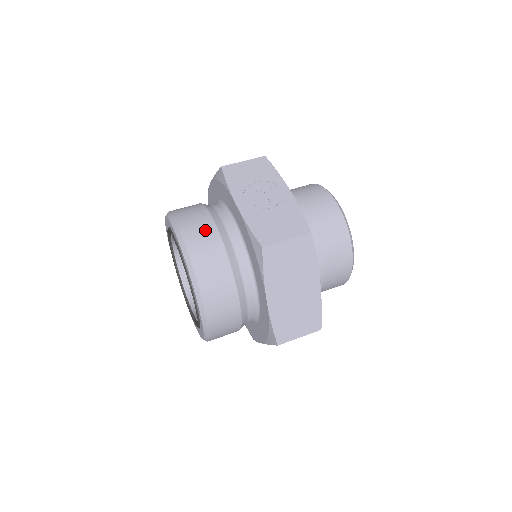
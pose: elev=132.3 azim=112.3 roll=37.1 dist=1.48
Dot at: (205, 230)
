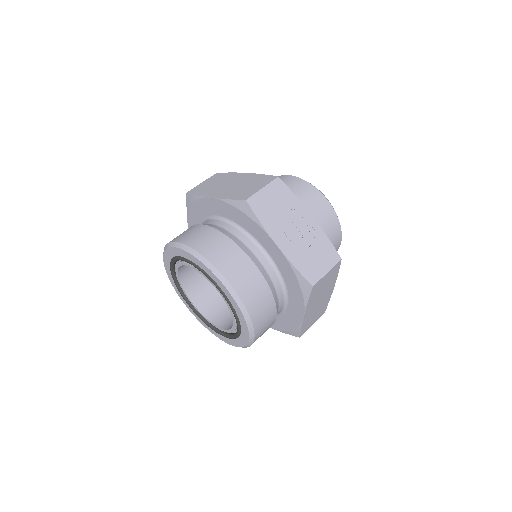
Dot at: (247, 271)
